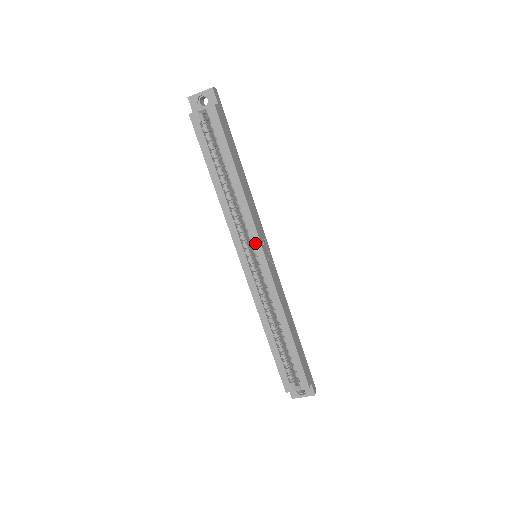
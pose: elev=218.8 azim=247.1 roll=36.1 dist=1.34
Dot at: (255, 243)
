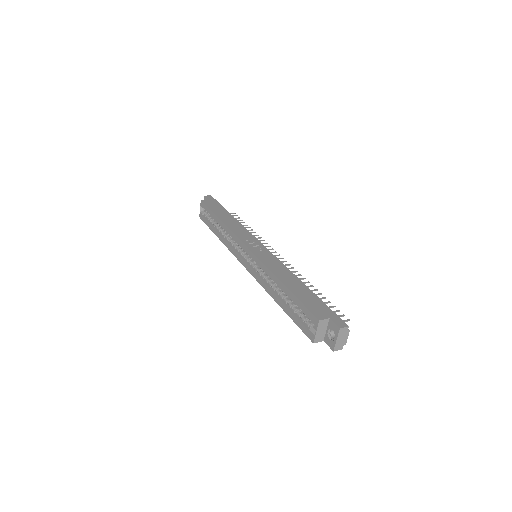
Dot at: (240, 245)
